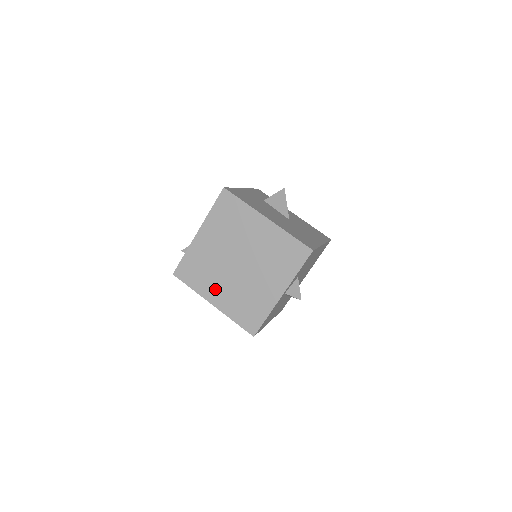
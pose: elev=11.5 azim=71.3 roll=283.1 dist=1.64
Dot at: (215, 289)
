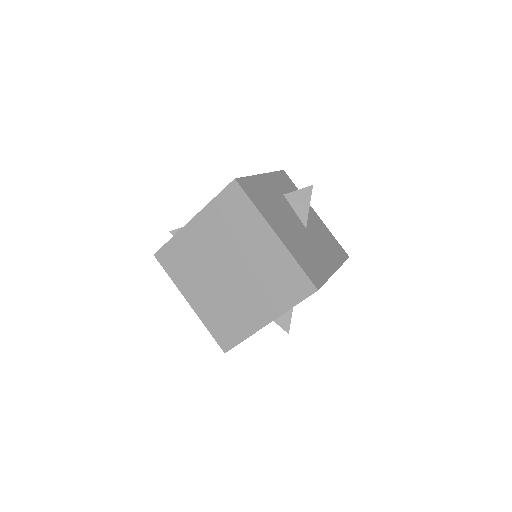
Dot at: (196, 289)
